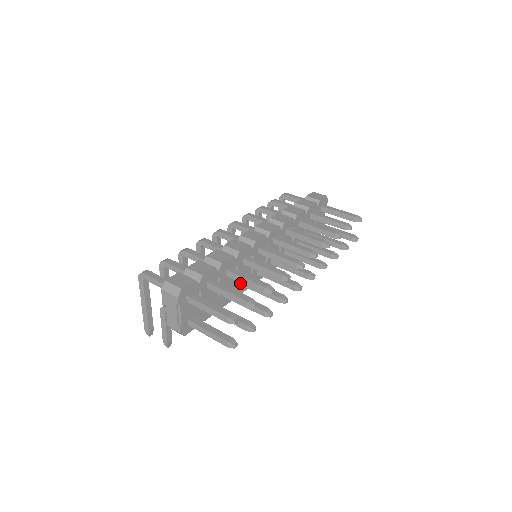
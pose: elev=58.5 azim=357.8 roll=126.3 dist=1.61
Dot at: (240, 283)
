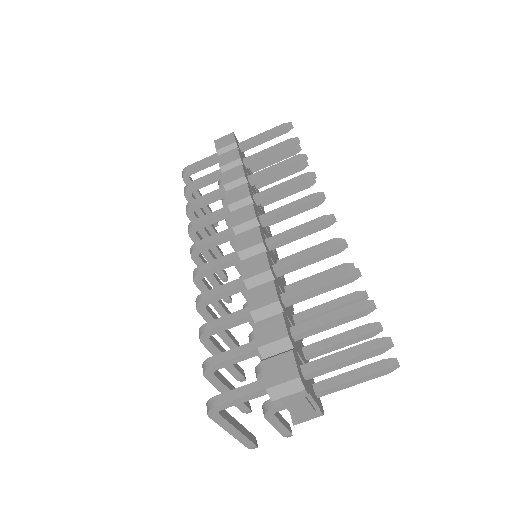
Dot at: occluded
